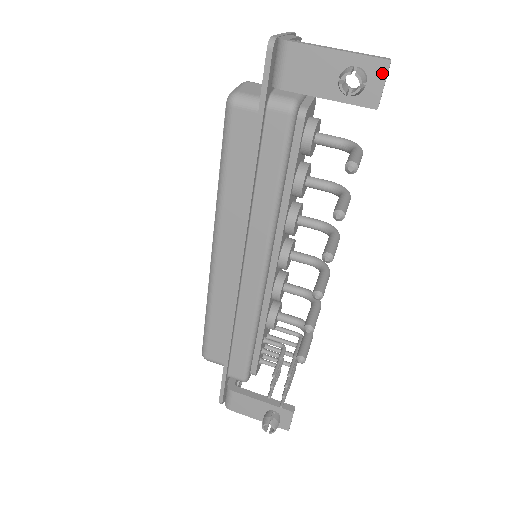
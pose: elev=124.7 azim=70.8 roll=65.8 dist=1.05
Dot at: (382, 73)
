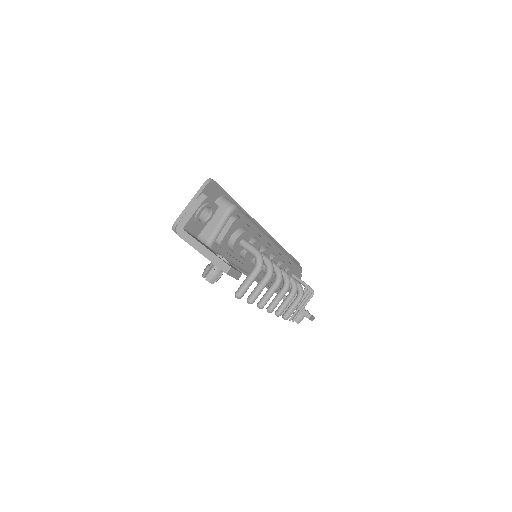
Dot at: (227, 274)
